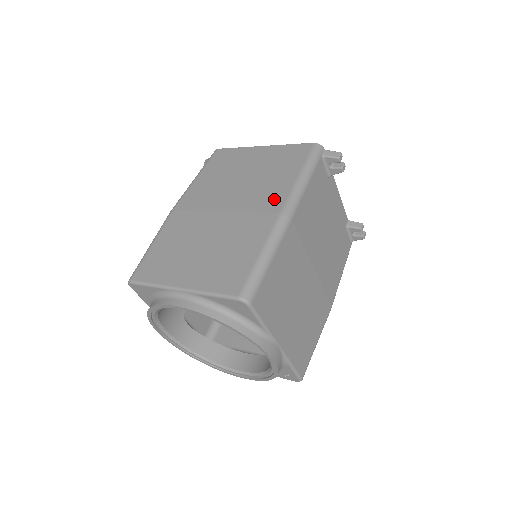
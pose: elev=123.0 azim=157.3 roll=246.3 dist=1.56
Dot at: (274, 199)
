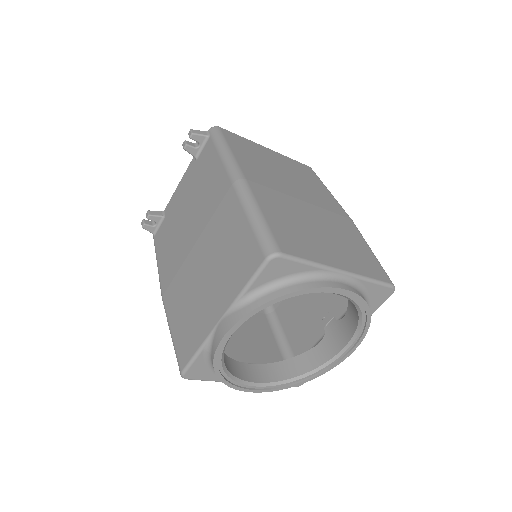
Dot at: (334, 205)
